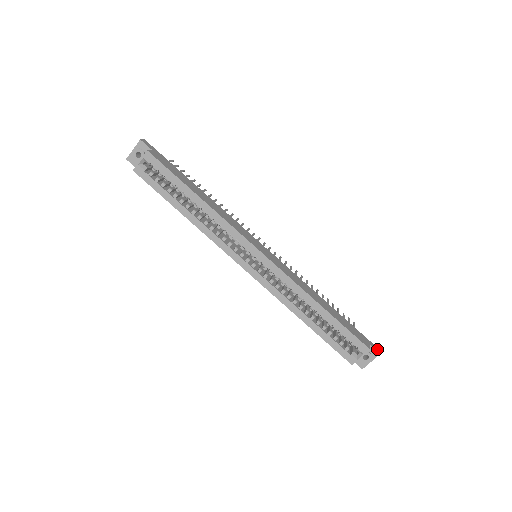
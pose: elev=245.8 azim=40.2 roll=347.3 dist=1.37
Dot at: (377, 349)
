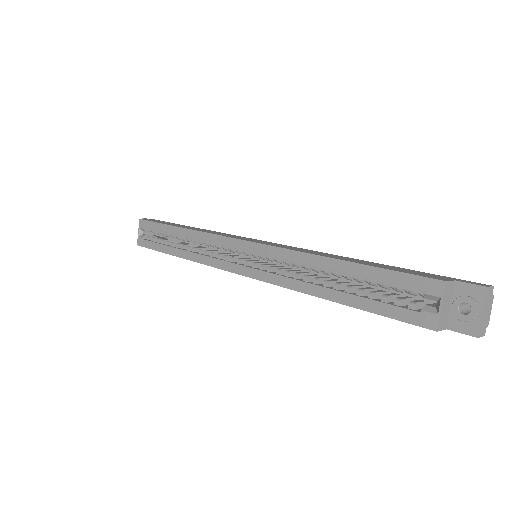
Dot at: (482, 285)
